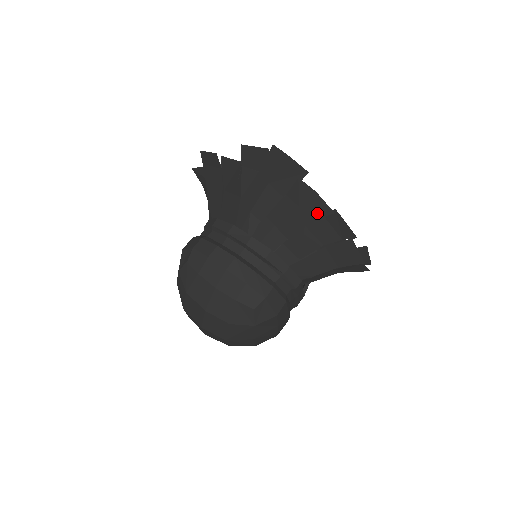
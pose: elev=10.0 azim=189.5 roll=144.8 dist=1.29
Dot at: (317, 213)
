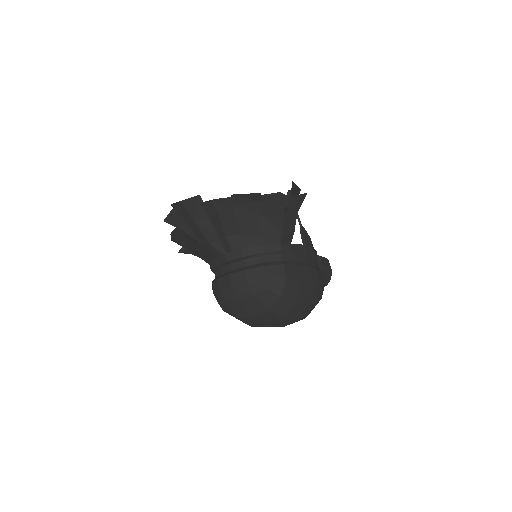
Dot at: (229, 207)
